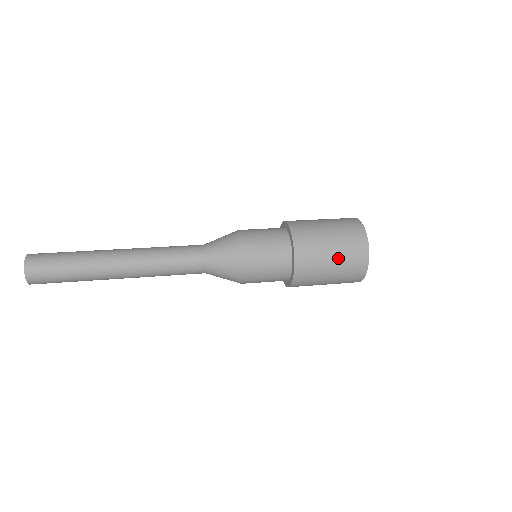
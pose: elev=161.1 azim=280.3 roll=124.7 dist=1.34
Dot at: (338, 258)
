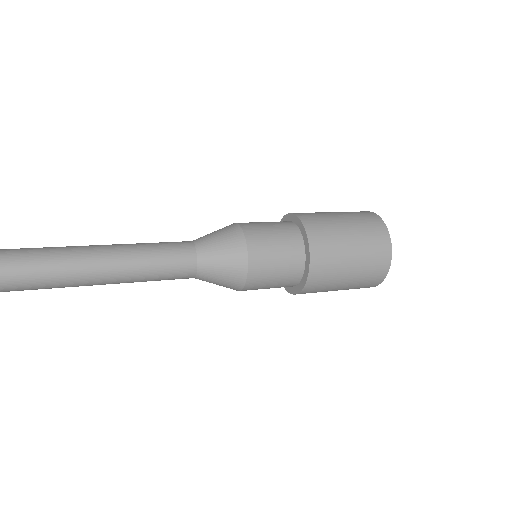
Dot at: (358, 258)
